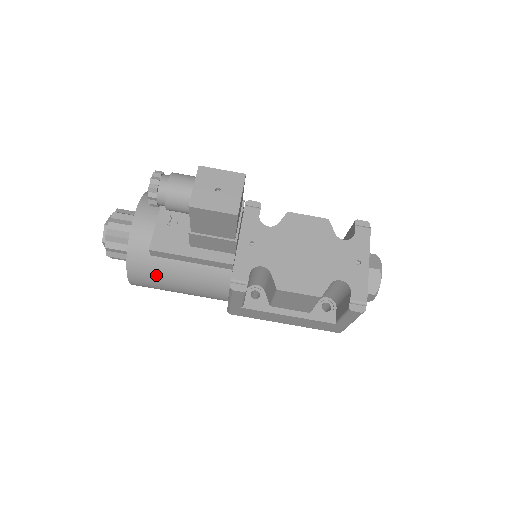
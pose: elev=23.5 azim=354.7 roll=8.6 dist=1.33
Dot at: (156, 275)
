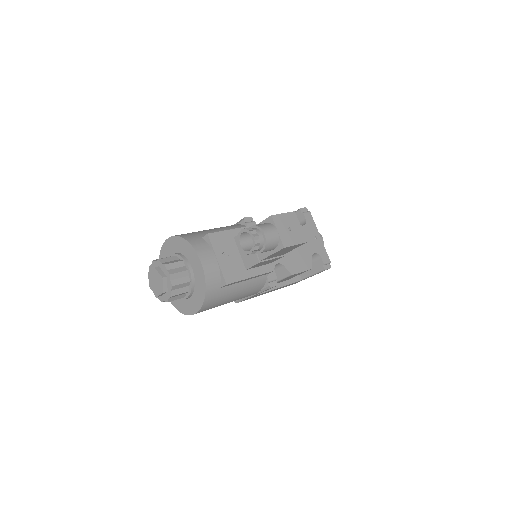
Dot at: (221, 300)
